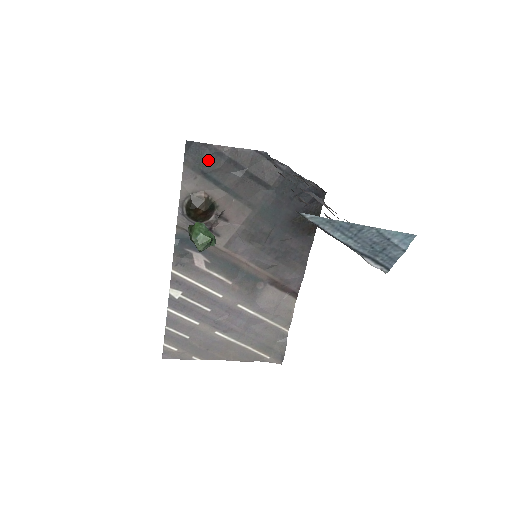
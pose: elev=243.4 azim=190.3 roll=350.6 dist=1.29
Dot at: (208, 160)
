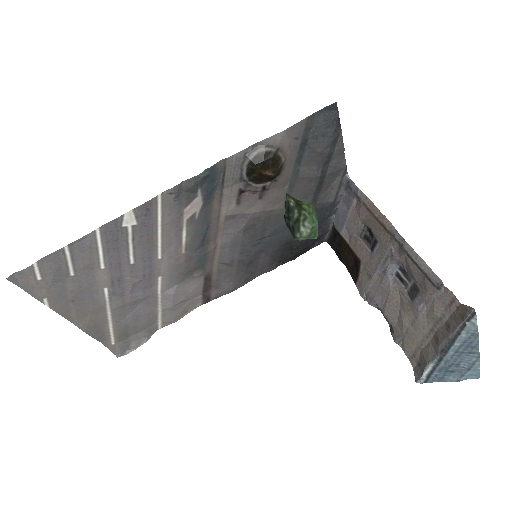
Dot at: (323, 137)
